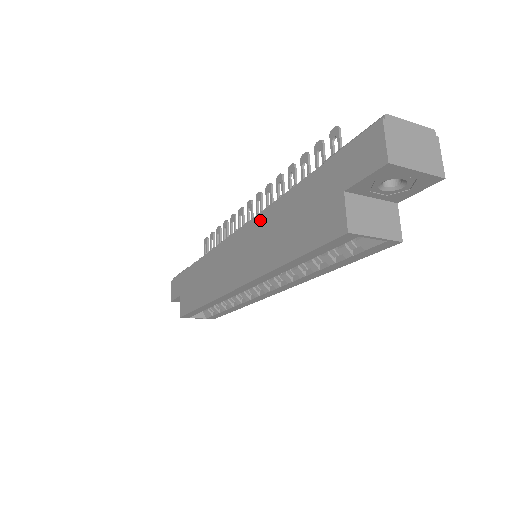
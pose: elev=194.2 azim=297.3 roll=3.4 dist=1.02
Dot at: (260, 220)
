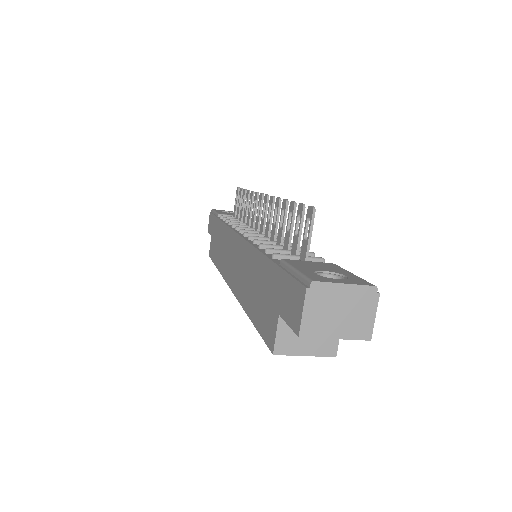
Dot at: (247, 250)
